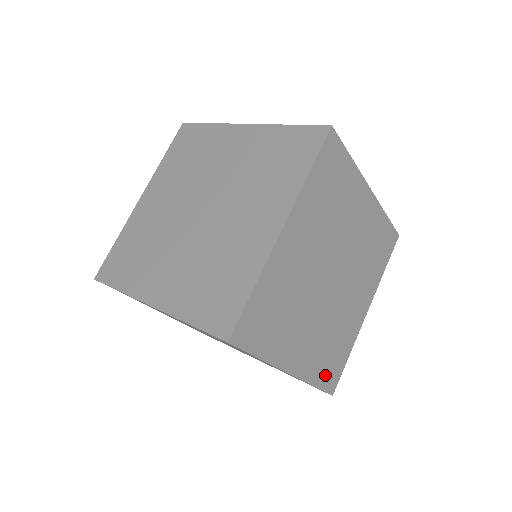
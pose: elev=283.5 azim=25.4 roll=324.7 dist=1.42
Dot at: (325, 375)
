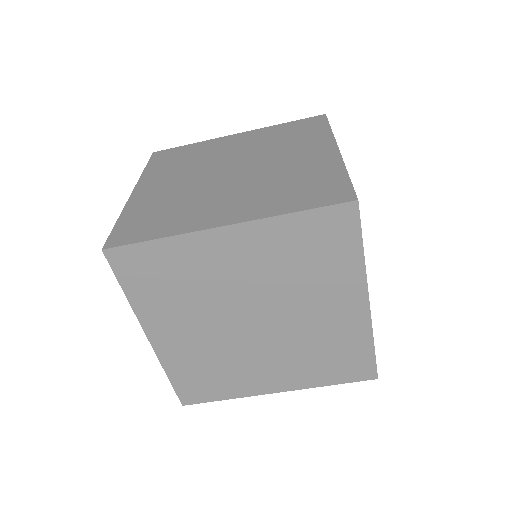
Dot at: occluded
